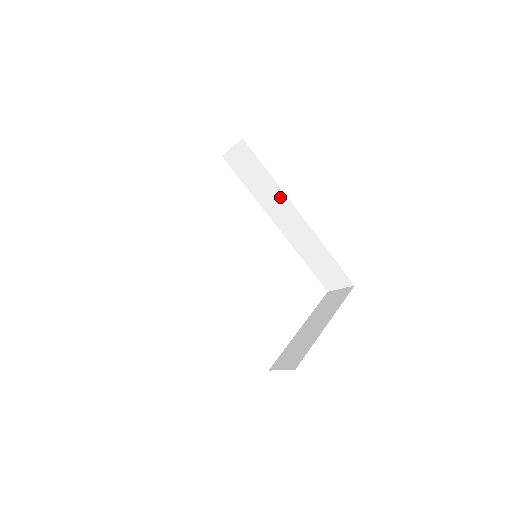
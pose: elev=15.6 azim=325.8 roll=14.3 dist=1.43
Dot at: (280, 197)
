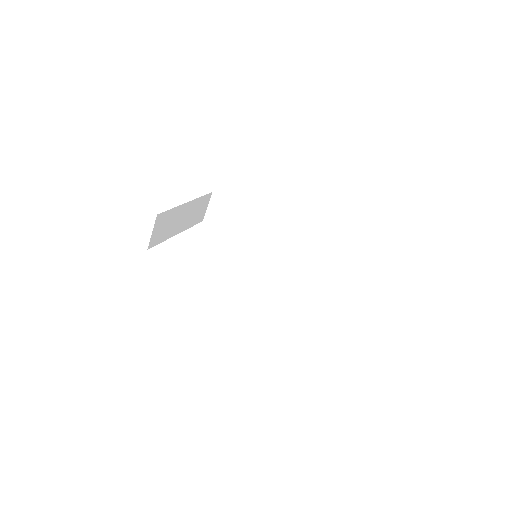
Dot at: (258, 222)
